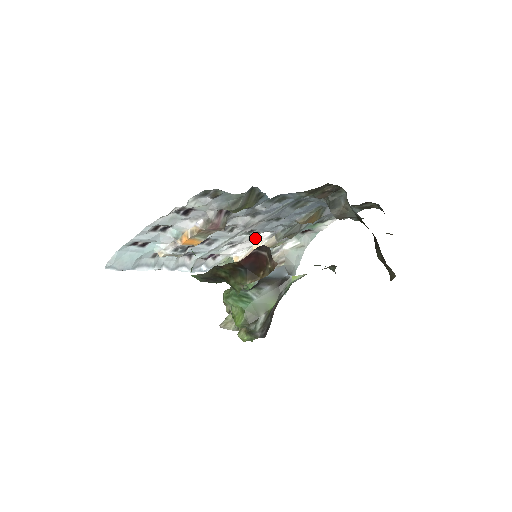
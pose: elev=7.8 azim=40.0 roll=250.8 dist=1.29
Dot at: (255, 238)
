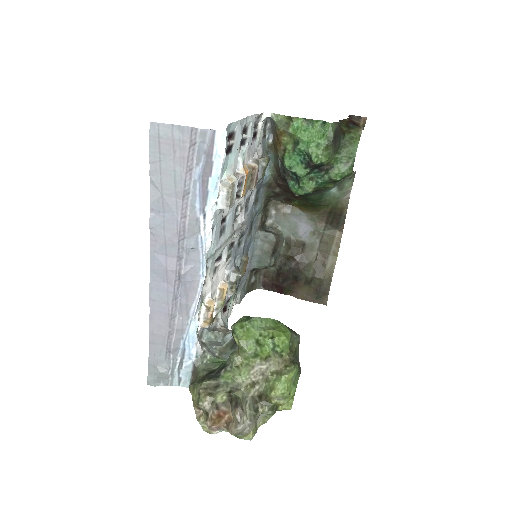
Dot at: (224, 270)
